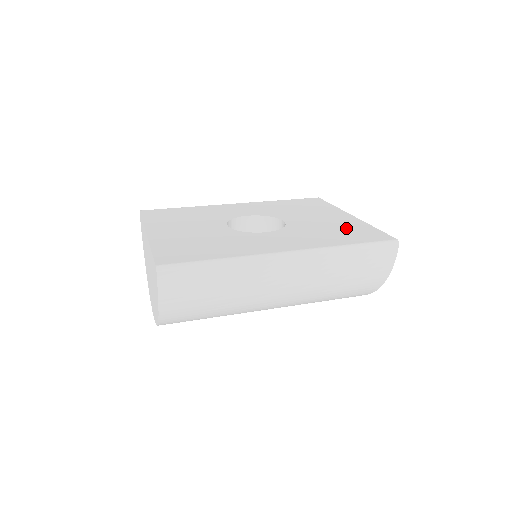
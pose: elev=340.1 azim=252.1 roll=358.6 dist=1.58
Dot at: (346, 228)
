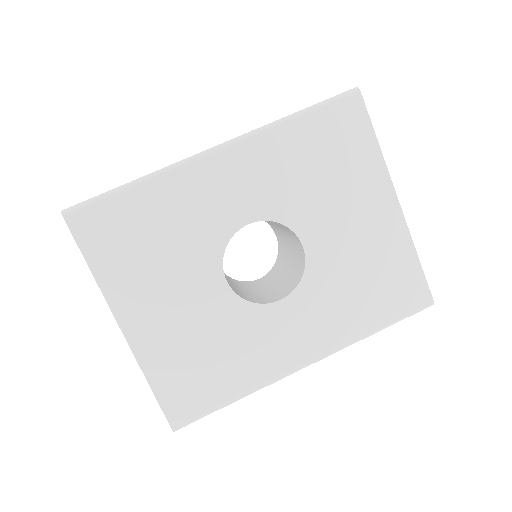
Dot at: (383, 268)
